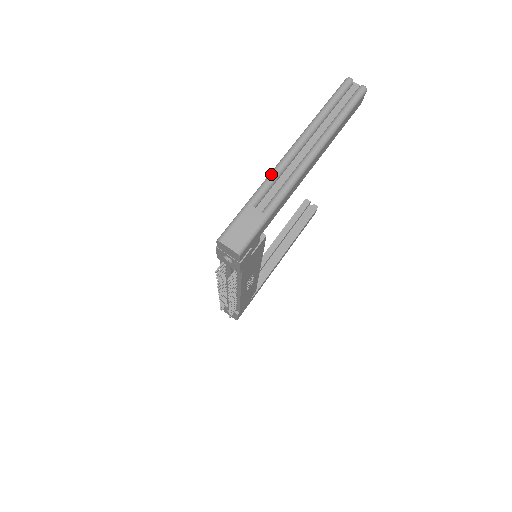
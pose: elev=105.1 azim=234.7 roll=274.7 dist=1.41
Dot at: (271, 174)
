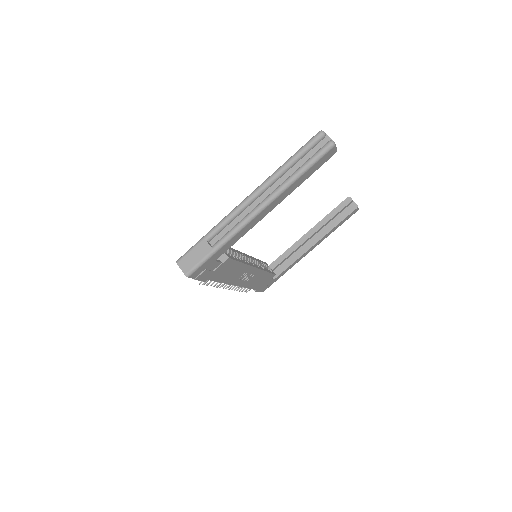
Dot at: (227, 215)
